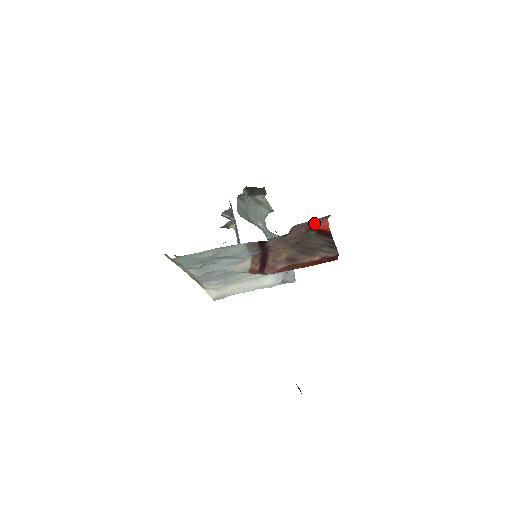
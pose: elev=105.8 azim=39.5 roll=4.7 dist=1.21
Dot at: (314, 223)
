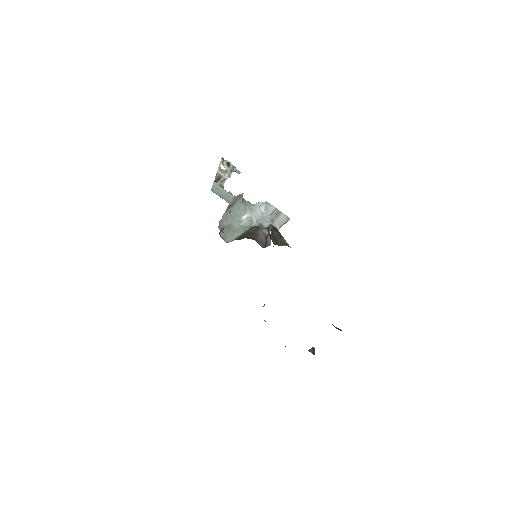
Dot at: occluded
